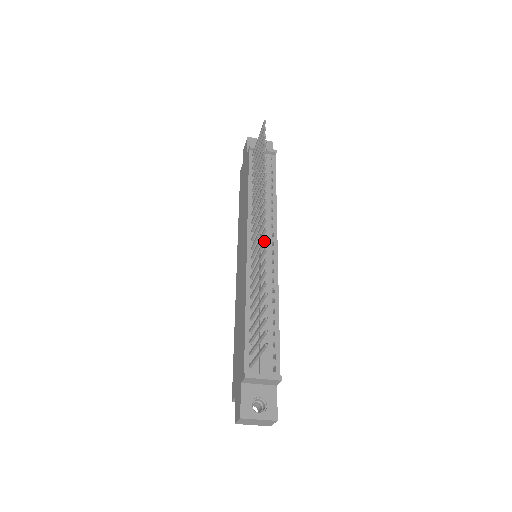
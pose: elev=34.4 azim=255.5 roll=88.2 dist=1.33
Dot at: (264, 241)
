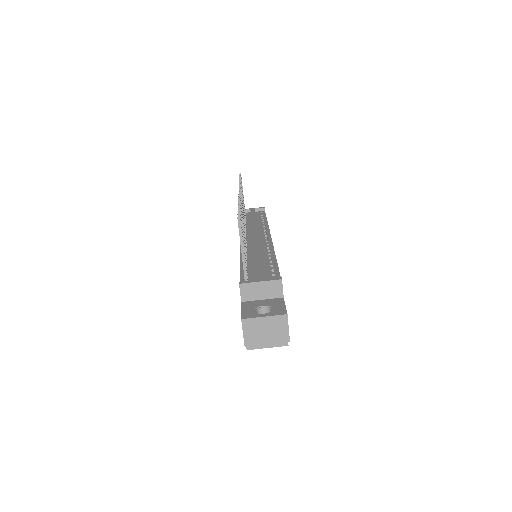
Dot at: occluded
